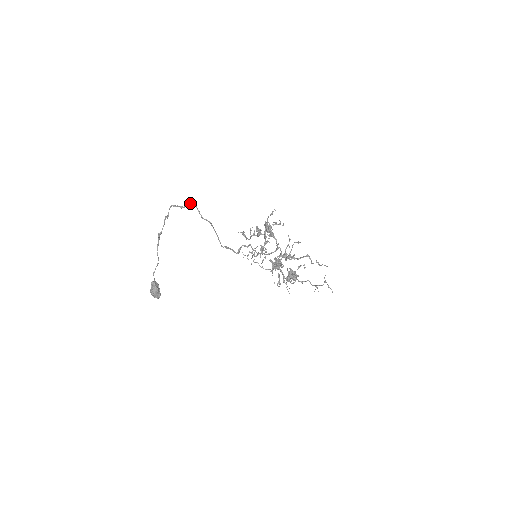
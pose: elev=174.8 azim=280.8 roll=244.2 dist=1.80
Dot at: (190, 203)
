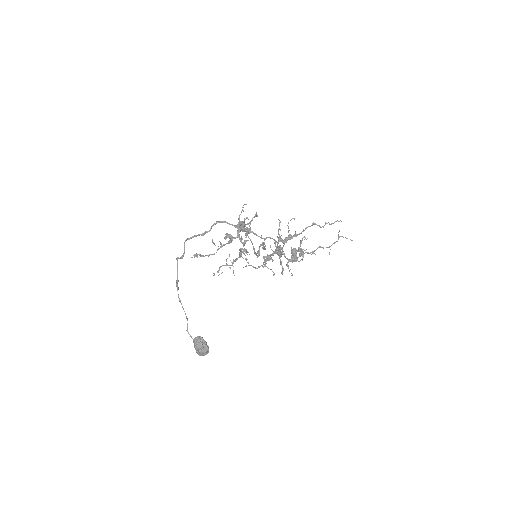
Dot at: (217, 222)
